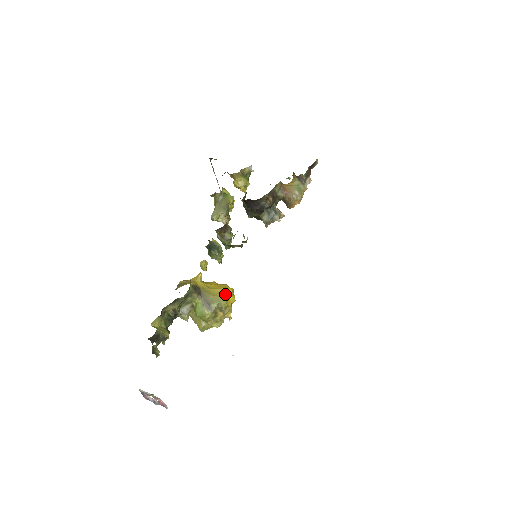
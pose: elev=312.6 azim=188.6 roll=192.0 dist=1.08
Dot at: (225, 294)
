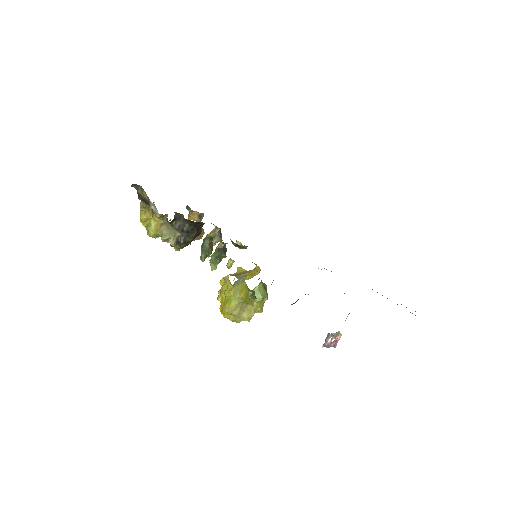
Dot at: occluded
